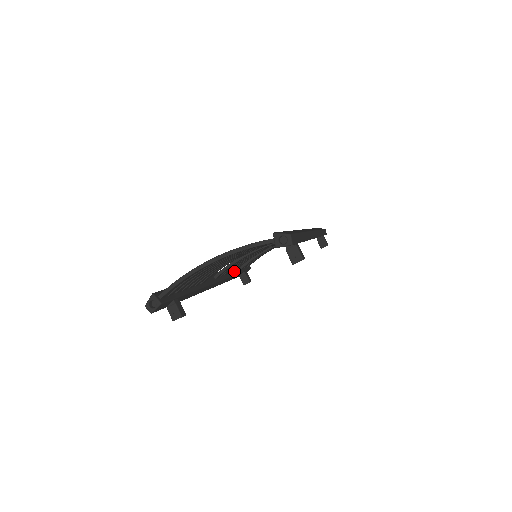
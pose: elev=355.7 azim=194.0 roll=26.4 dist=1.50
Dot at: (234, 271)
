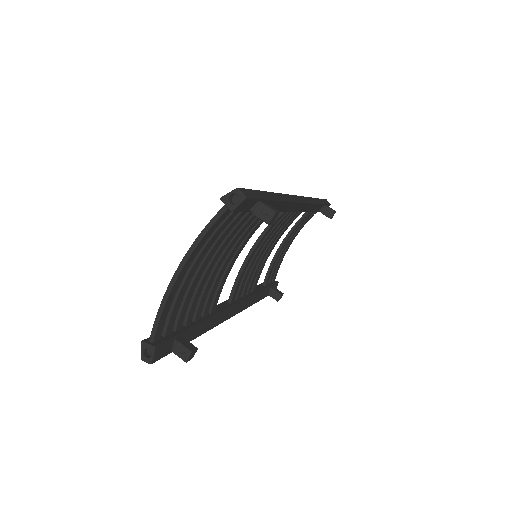
Dot at: (255, 290)
